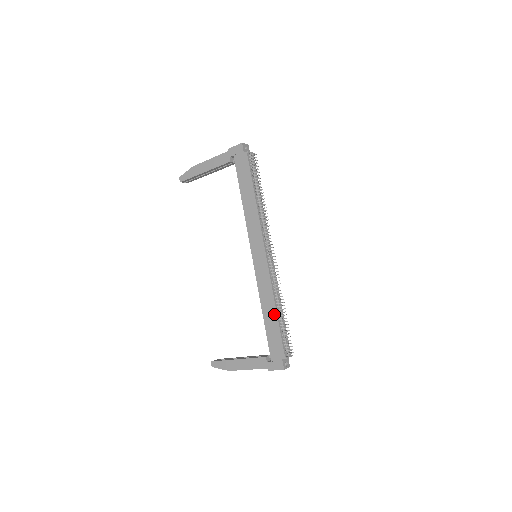
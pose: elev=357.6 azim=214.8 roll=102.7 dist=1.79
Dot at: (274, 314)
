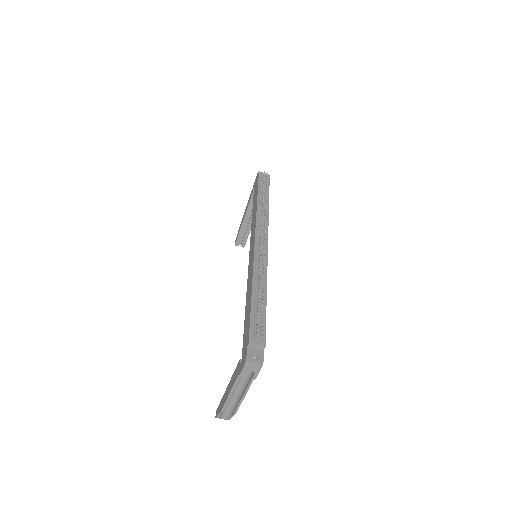
Dot at: (250, 297)
